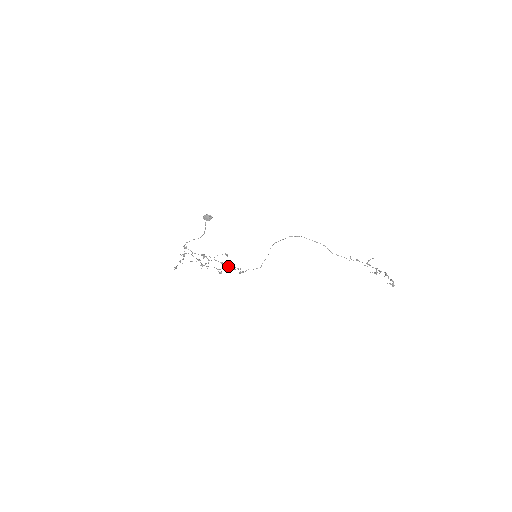
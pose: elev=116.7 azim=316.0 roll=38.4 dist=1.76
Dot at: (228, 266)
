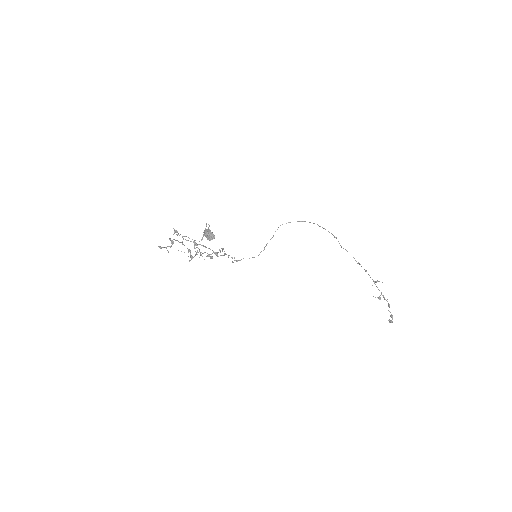
Dot at: occluded
